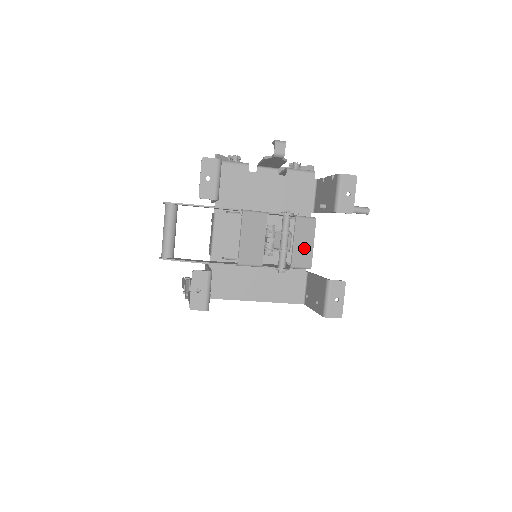
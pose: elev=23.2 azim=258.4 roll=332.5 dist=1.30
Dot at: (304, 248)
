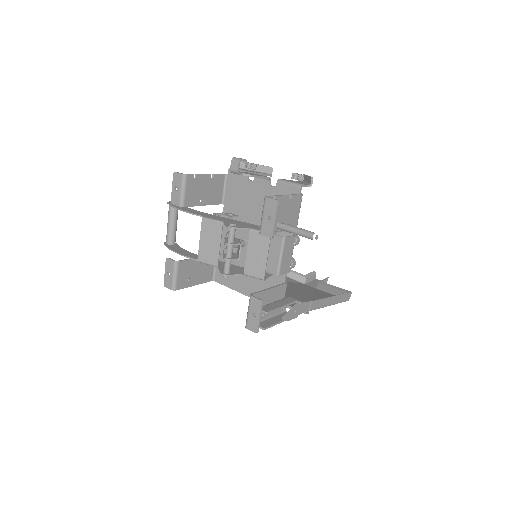
Dot at: (257, 260)
